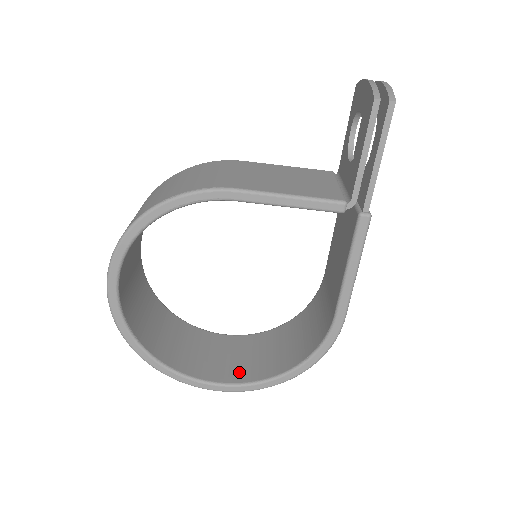
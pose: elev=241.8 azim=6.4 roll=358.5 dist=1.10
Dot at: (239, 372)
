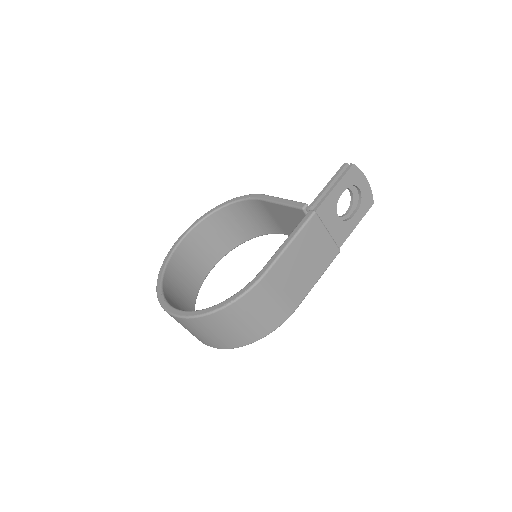
Dot at: occluded
